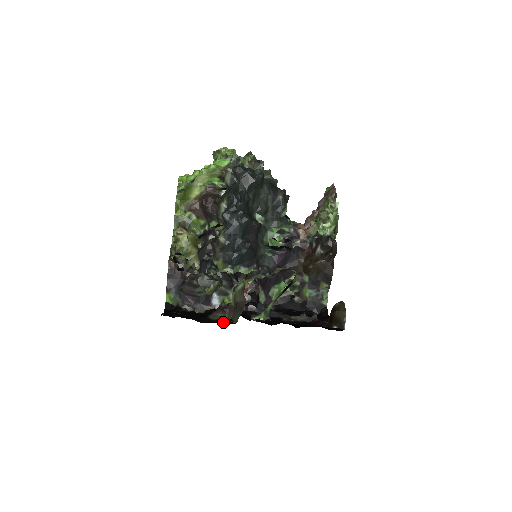
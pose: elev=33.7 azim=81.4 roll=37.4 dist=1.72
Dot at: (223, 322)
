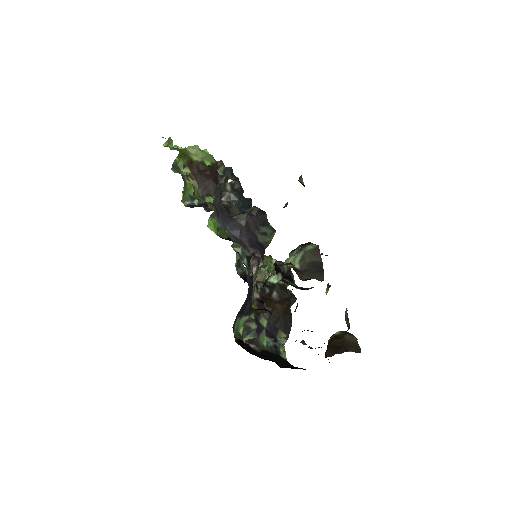
Dot at: occluded
